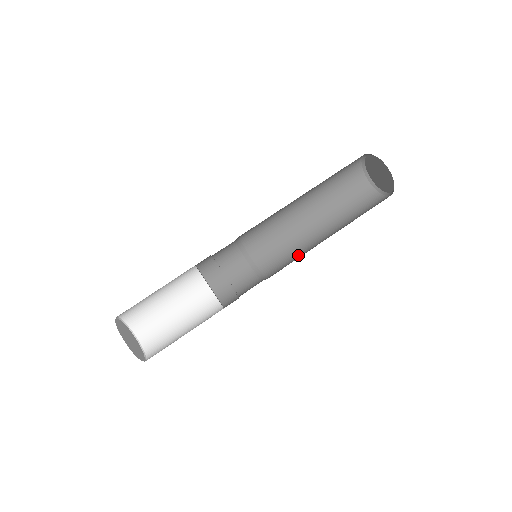
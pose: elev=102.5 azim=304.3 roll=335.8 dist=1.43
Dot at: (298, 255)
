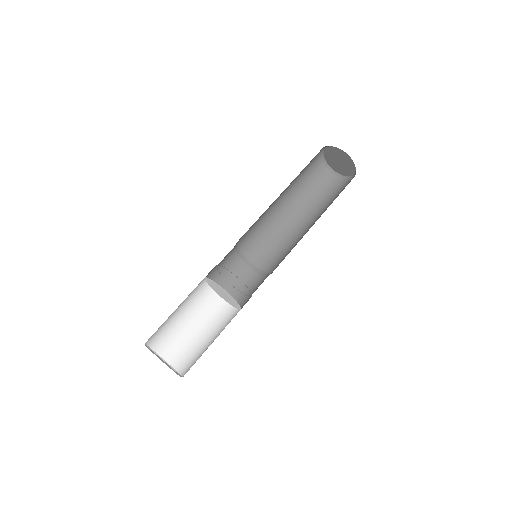
Dot at: (281, 243)
